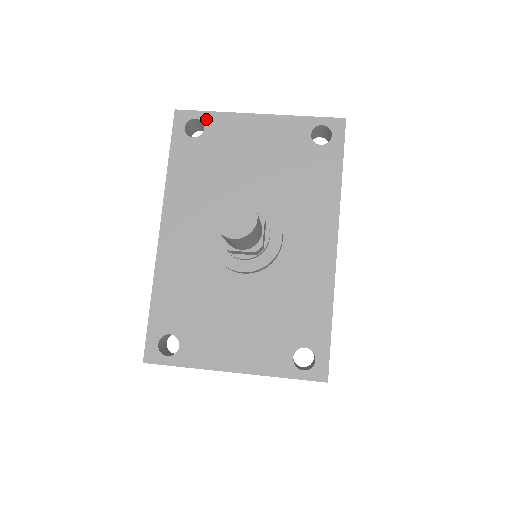
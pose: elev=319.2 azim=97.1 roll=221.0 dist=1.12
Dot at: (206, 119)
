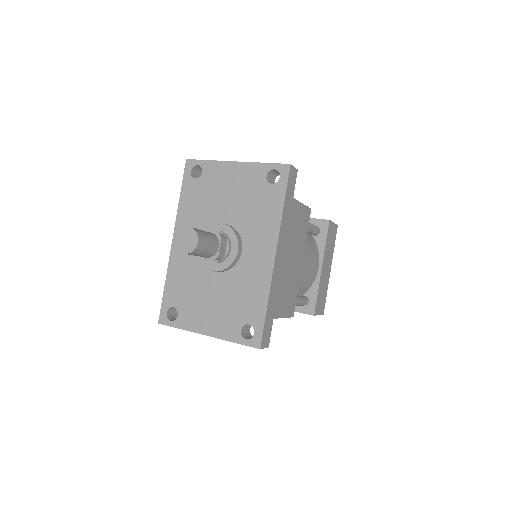
Dot at: (203, 166)
